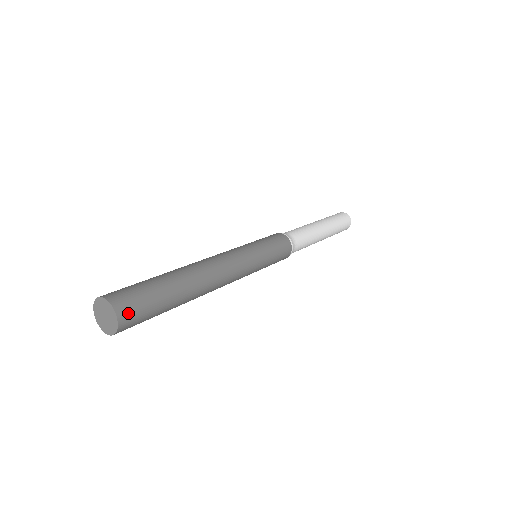
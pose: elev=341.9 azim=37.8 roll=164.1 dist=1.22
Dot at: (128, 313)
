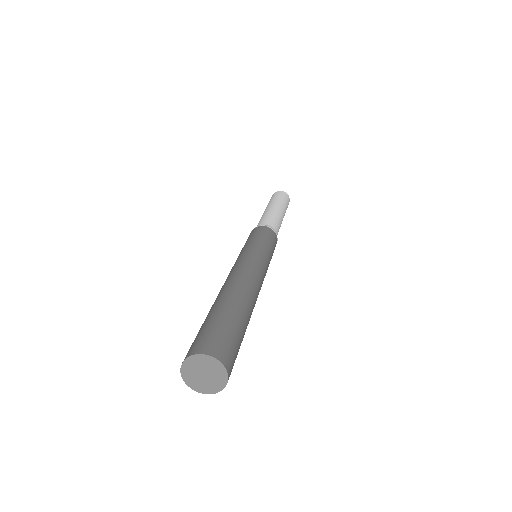
Dot at: (224, 352)
